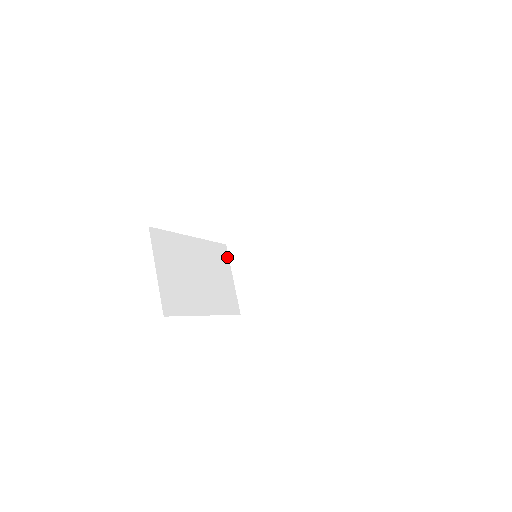
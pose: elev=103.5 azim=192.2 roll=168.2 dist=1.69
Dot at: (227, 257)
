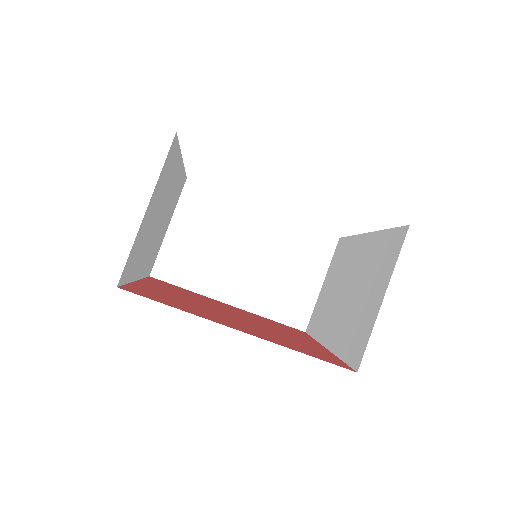
Dot at: (179, 195)
